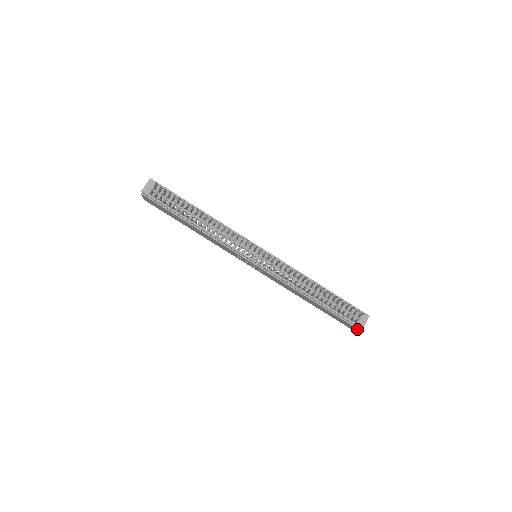
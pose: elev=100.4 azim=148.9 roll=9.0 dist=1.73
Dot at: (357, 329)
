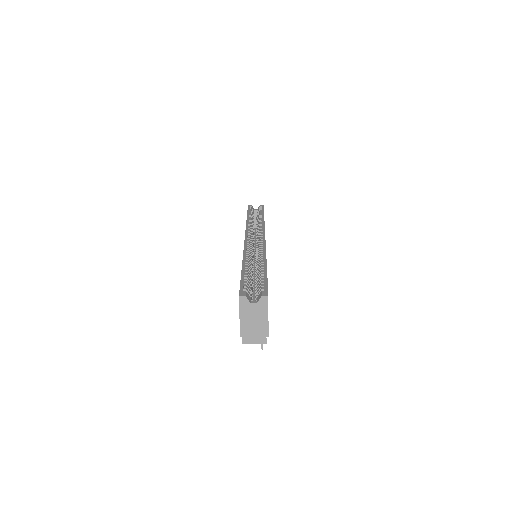
Dot at: occluded
